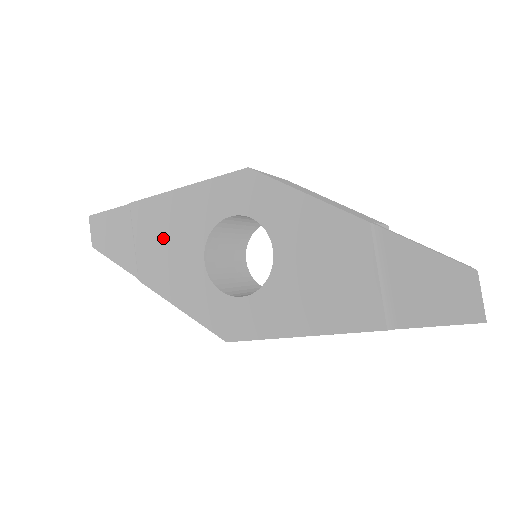
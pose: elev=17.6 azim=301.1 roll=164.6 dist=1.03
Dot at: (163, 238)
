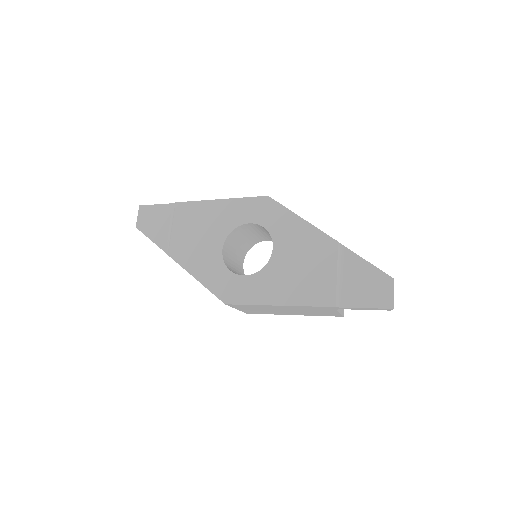
Dot at: (195, 229)
